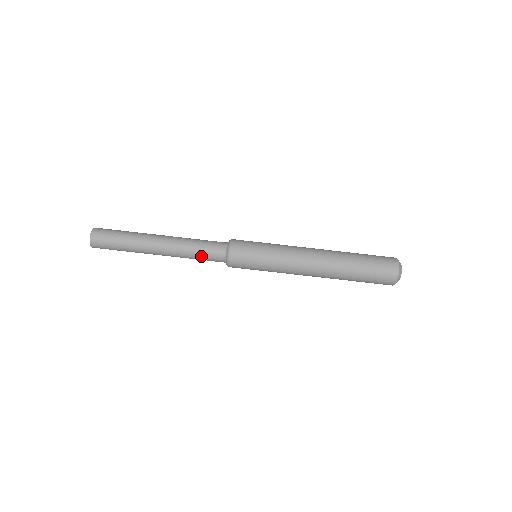
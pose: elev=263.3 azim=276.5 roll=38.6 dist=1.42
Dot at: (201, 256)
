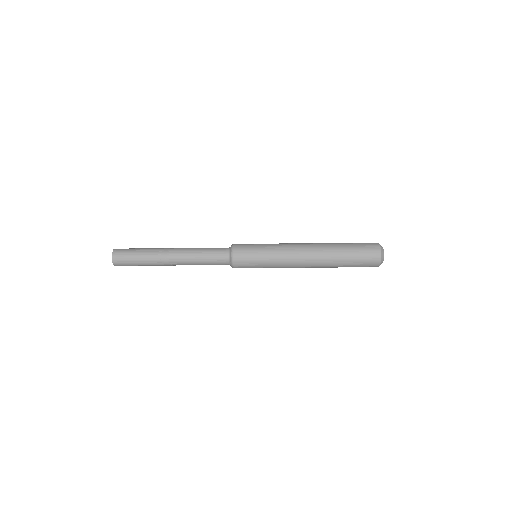
Dot at: (209, 263)
